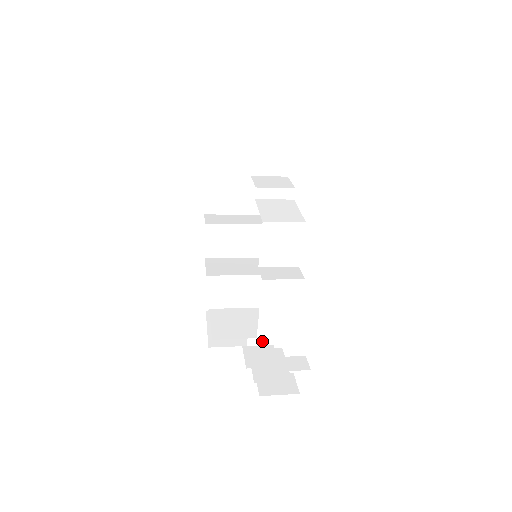
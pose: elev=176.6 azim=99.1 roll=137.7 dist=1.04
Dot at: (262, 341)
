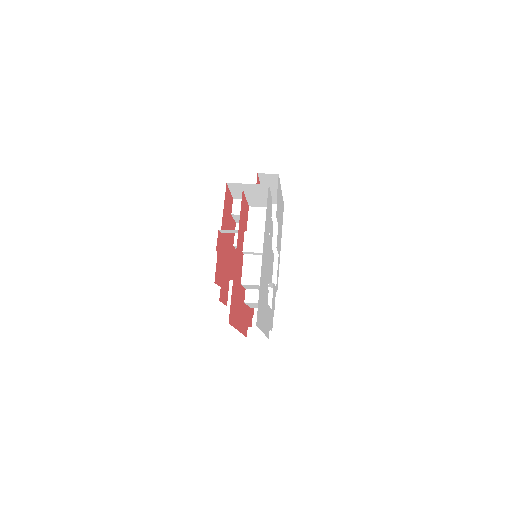
Dot at: occluded
